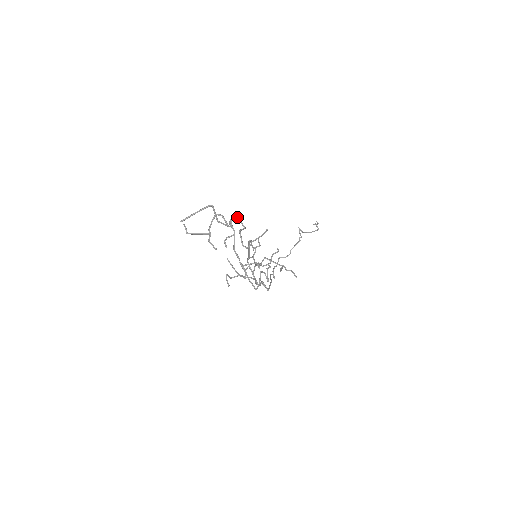
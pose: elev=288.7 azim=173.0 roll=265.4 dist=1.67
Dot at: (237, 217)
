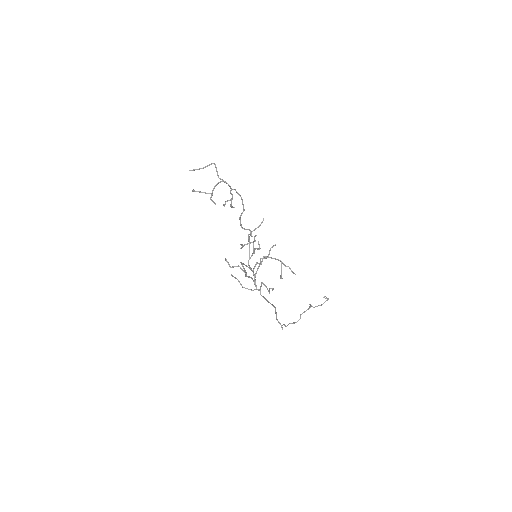
Dot at: (236, 191)
